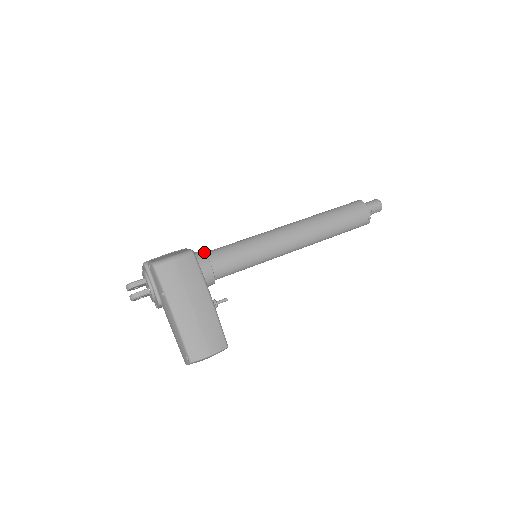
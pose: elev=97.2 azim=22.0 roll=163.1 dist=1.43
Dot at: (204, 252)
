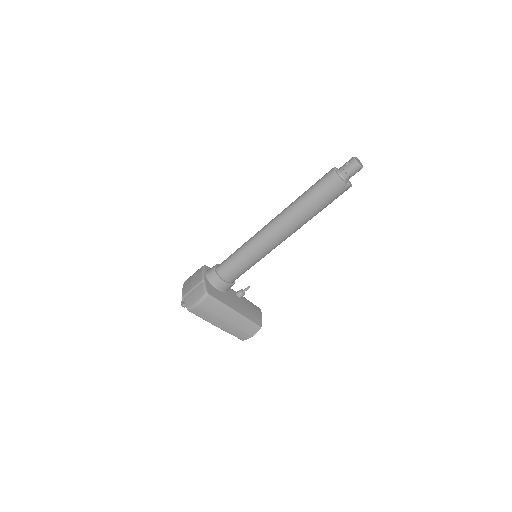
Dot at: (216, 274)
